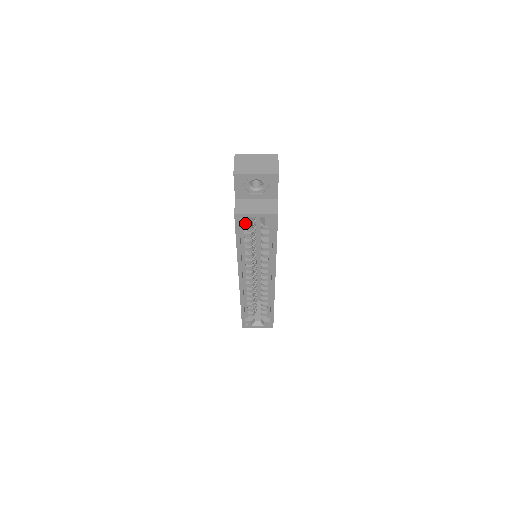
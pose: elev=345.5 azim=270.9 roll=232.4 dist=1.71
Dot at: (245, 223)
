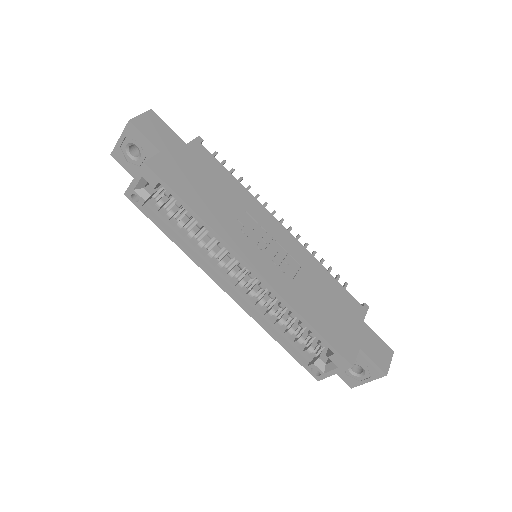
Dot at: (141, 199)
